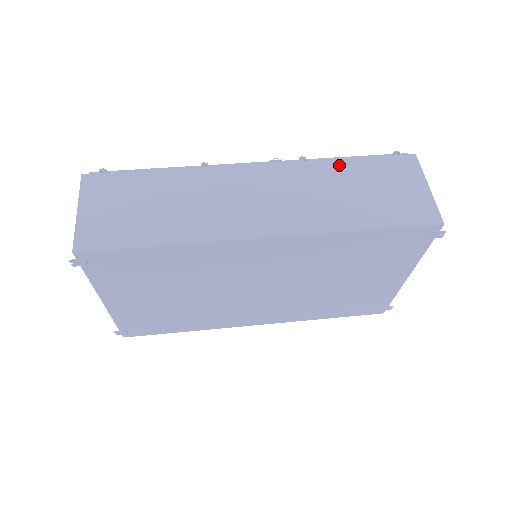
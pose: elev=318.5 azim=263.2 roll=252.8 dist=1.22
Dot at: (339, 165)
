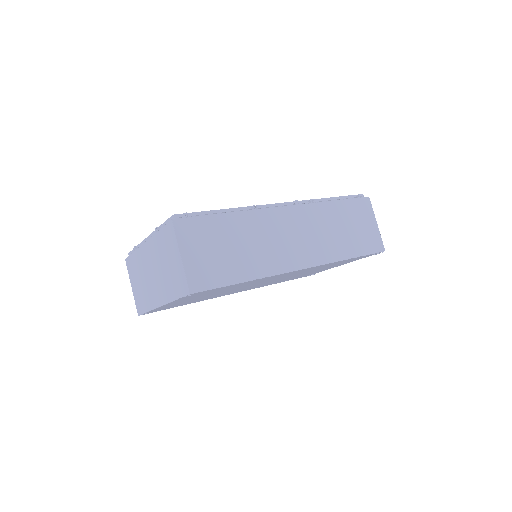
Dot at: (333, 207)
